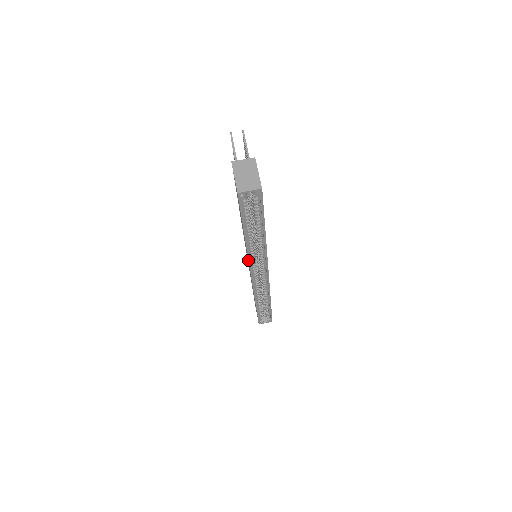
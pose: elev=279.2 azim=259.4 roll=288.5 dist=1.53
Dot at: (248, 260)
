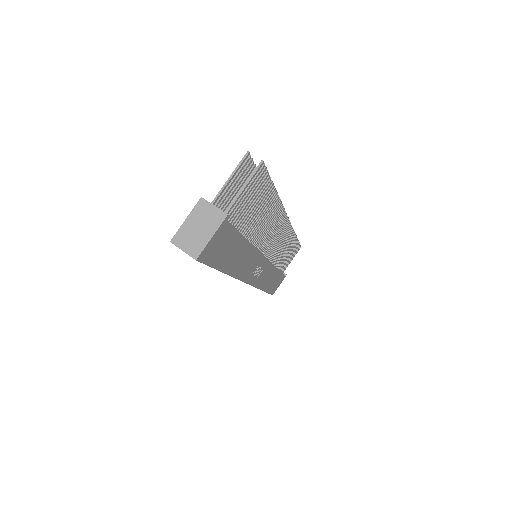
Dot at: occluded
